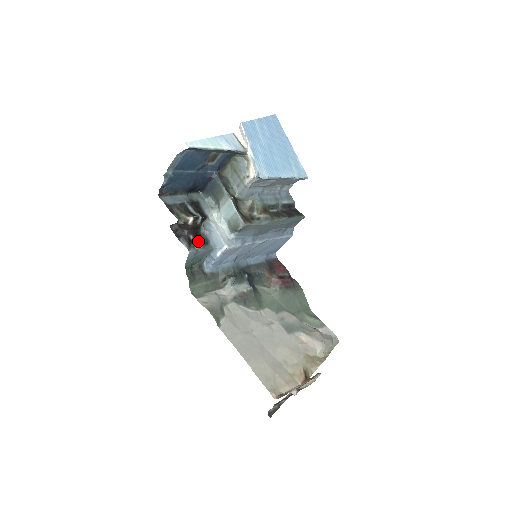
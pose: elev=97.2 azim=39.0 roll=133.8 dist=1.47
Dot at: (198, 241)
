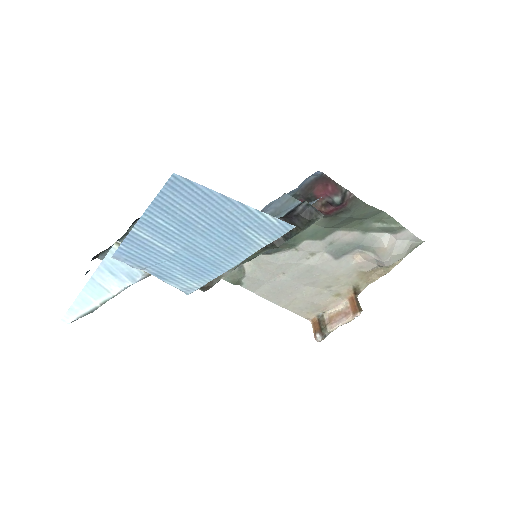
Dot at: occluded
